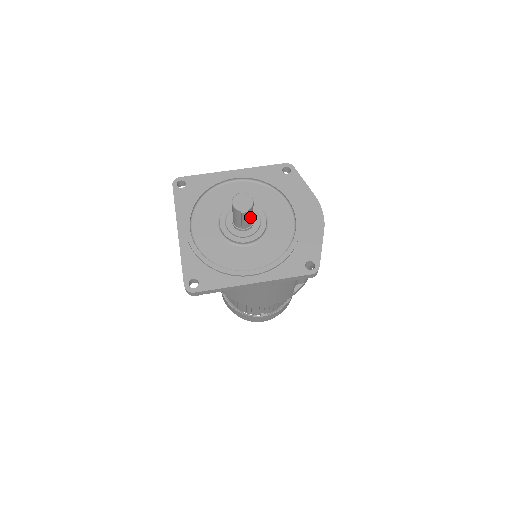
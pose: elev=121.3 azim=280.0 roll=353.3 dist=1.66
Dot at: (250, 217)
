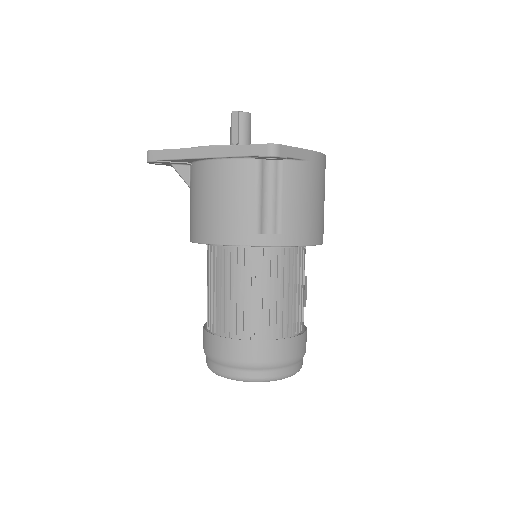
Dot at: (243, 130)
